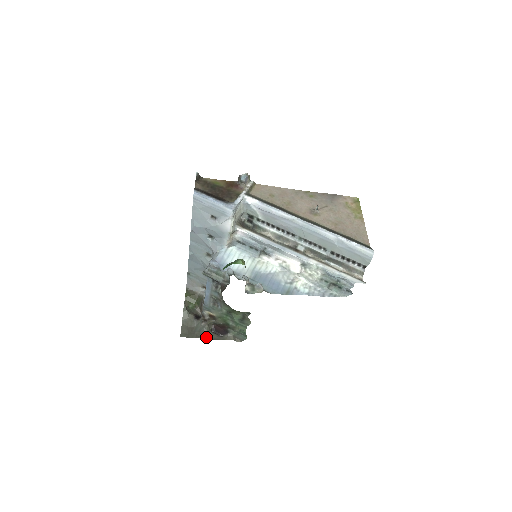
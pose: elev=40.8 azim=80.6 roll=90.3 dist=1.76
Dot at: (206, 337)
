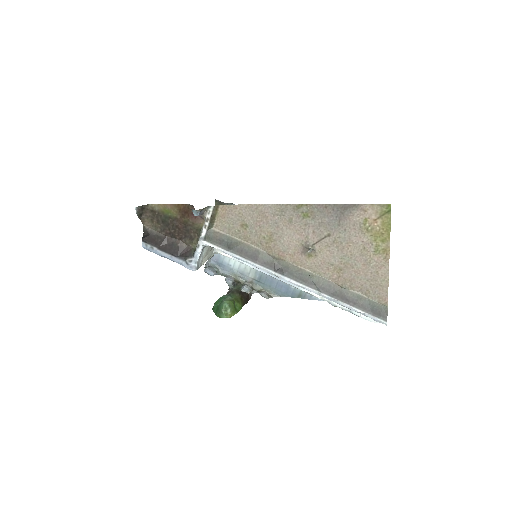
Dot at: occluded
